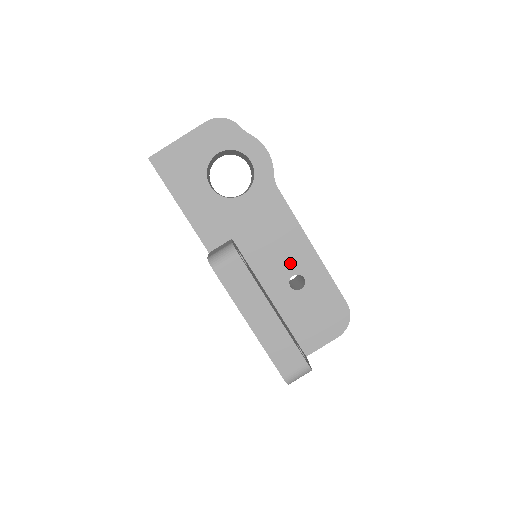
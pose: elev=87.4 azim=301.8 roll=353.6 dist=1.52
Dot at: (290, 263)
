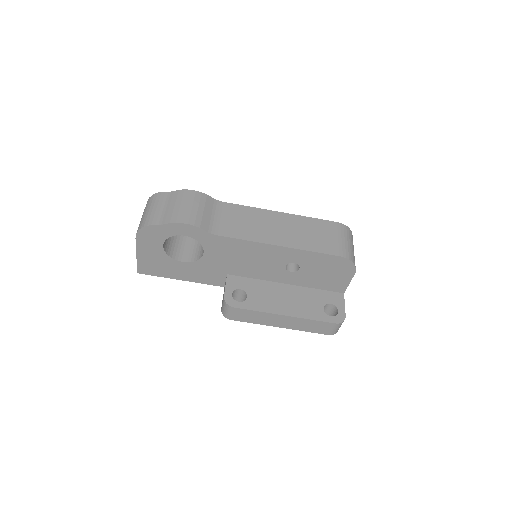
Dot at: (276, 262)
